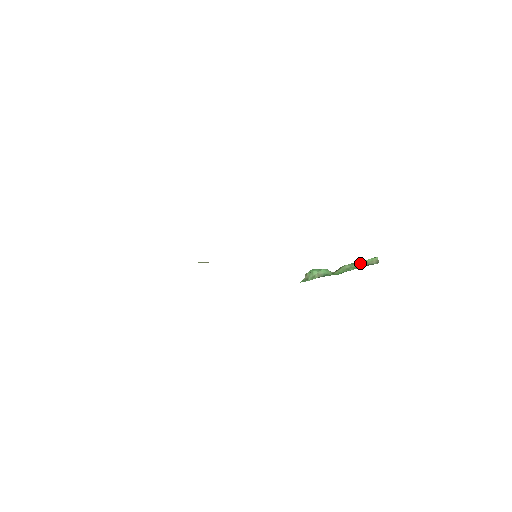
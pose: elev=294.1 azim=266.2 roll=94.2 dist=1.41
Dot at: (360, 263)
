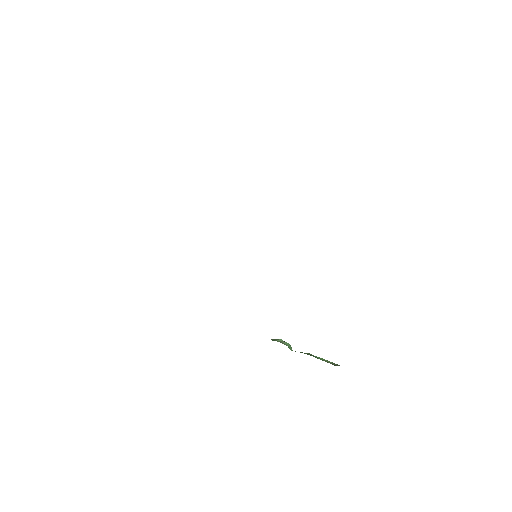
Dot at: (322, 358)
